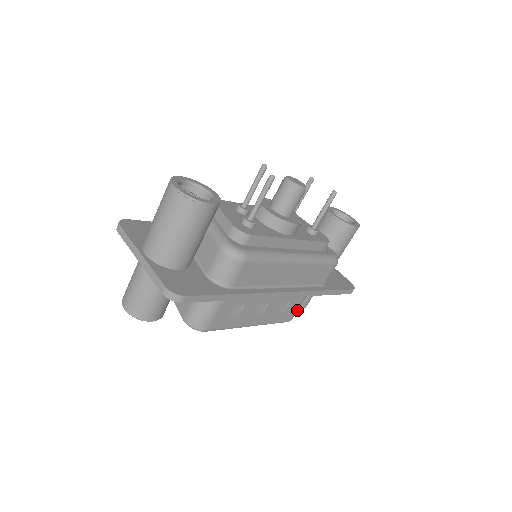
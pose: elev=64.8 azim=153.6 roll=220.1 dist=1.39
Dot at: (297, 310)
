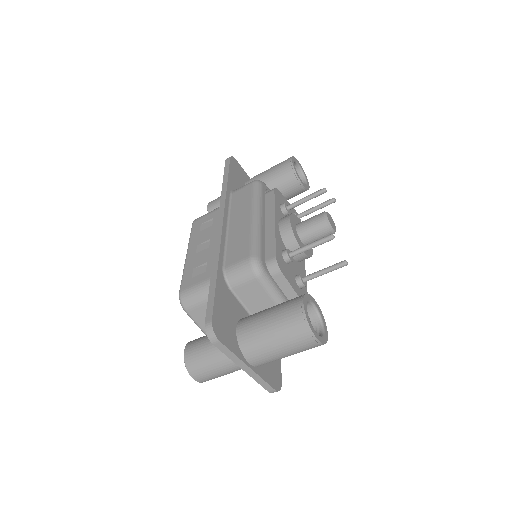
Dot at: occluded
